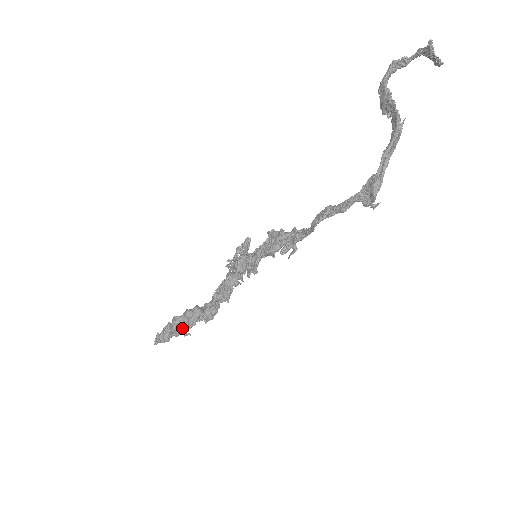
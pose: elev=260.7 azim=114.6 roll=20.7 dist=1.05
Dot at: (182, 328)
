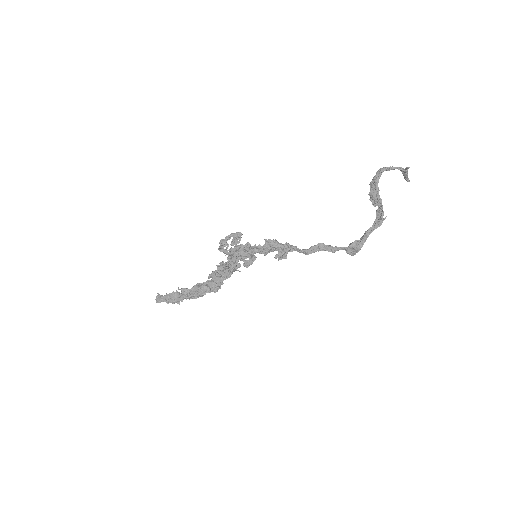
Dot at: (191, 298)
